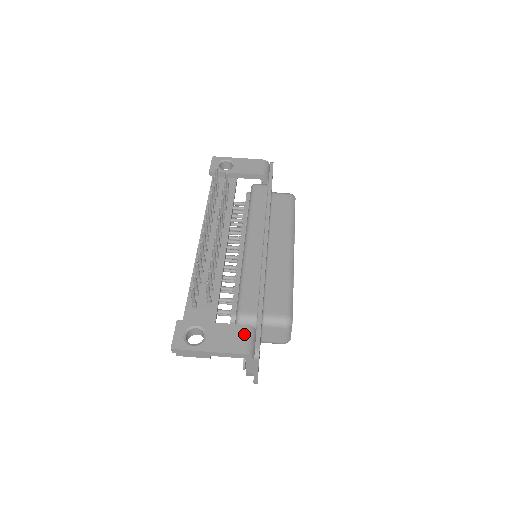
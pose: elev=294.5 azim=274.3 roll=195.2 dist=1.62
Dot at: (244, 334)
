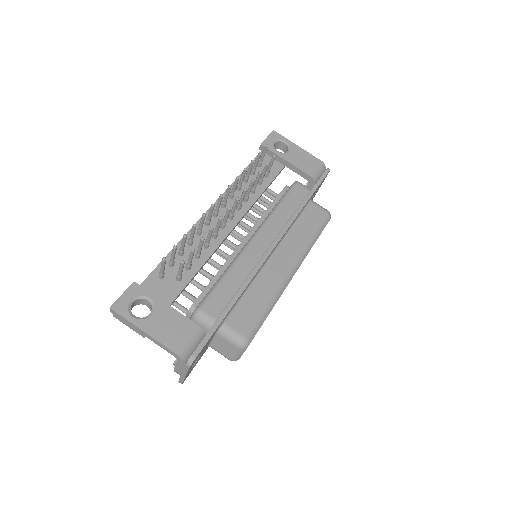
Dot at: (190, 333)
